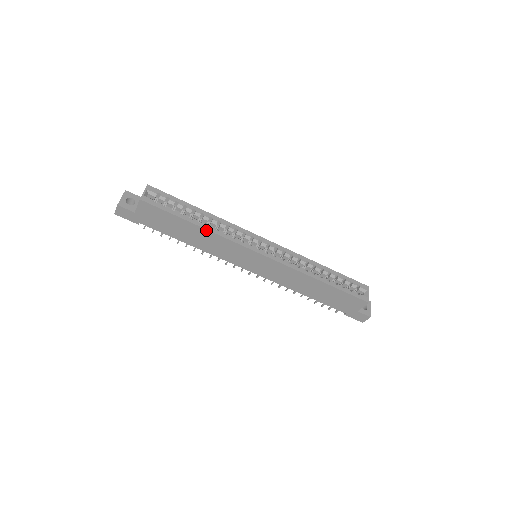
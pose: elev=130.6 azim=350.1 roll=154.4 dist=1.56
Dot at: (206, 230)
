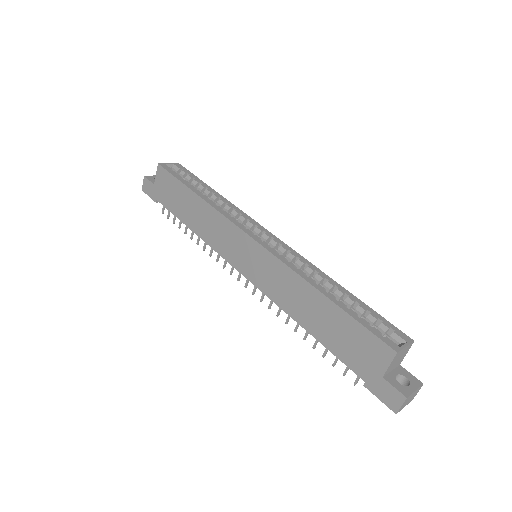
Dot at: (203, 201)
